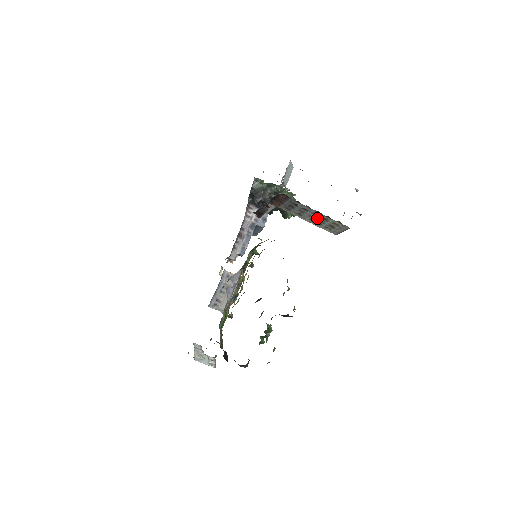
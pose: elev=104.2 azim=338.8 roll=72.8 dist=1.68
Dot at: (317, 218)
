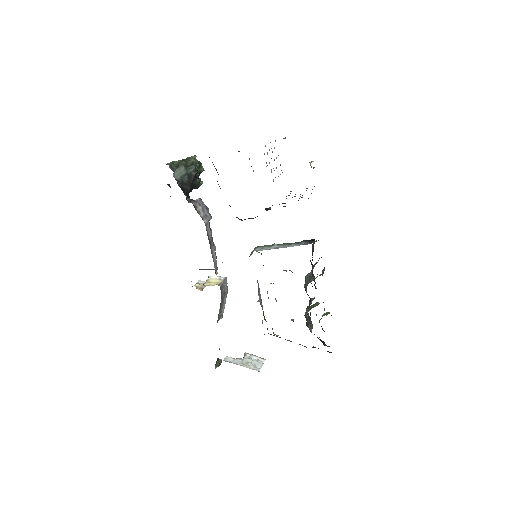
Dot at: occluded
